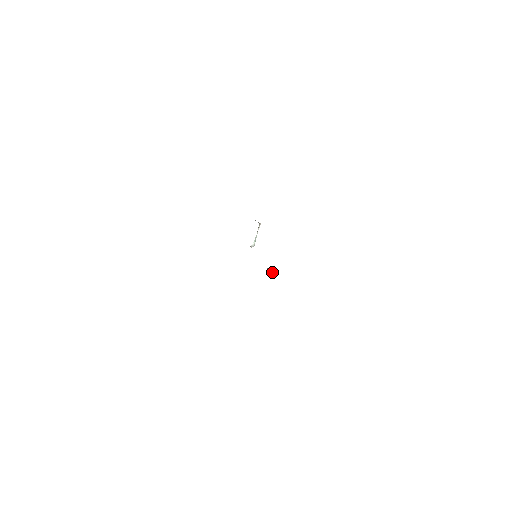
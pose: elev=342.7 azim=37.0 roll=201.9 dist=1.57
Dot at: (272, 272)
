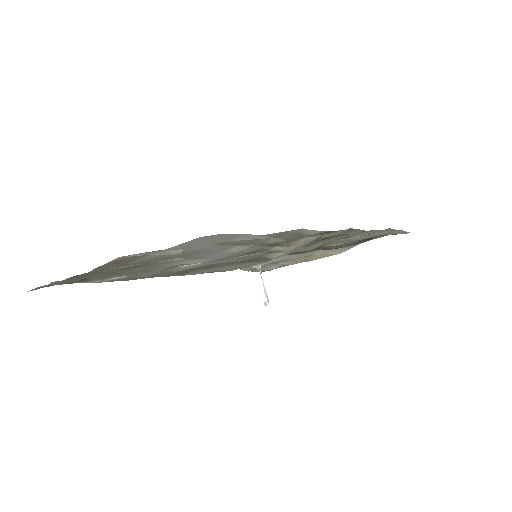
Dot at: (283, 249)
